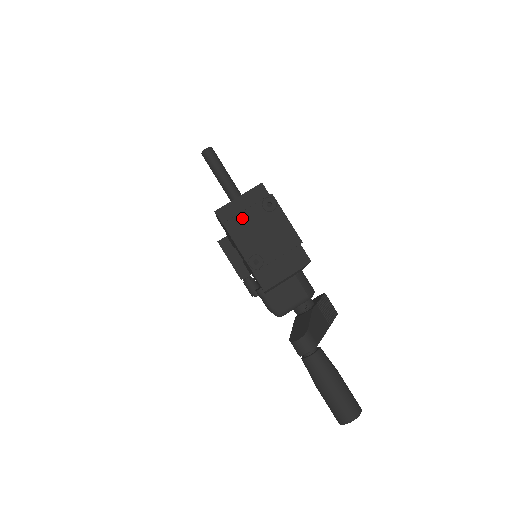
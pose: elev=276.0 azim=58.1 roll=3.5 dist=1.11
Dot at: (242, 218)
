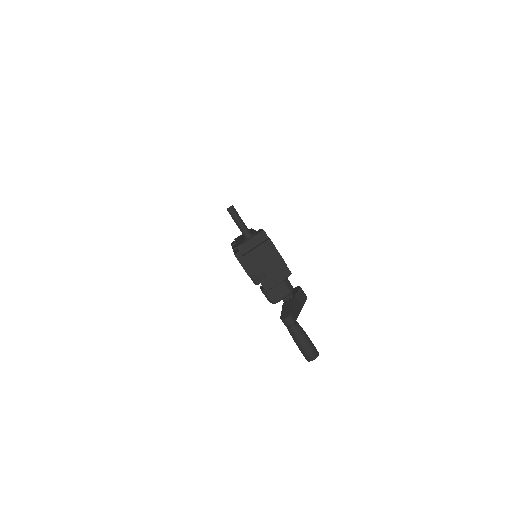
Dot at: (253, 253)
